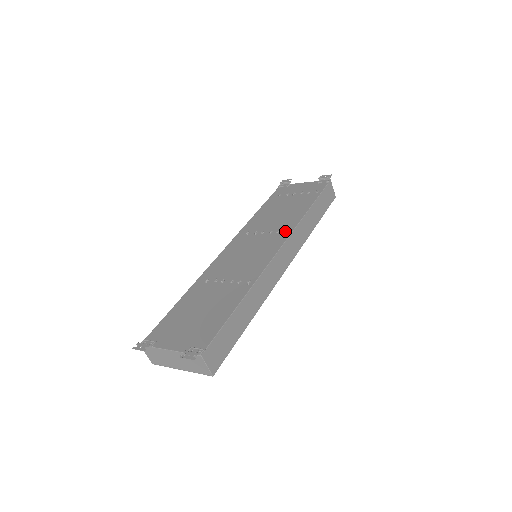
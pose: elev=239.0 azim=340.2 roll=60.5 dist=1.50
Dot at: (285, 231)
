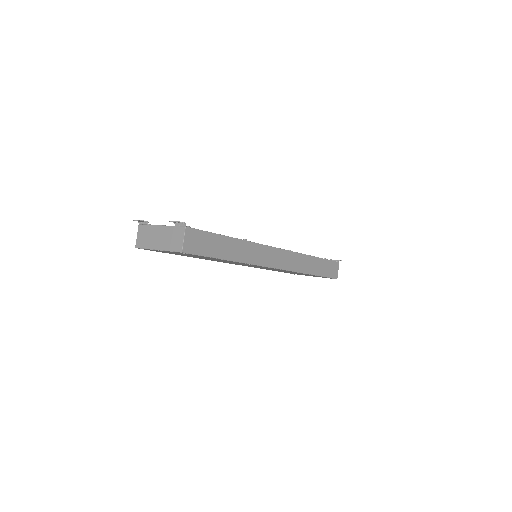
Dot at: occluded
